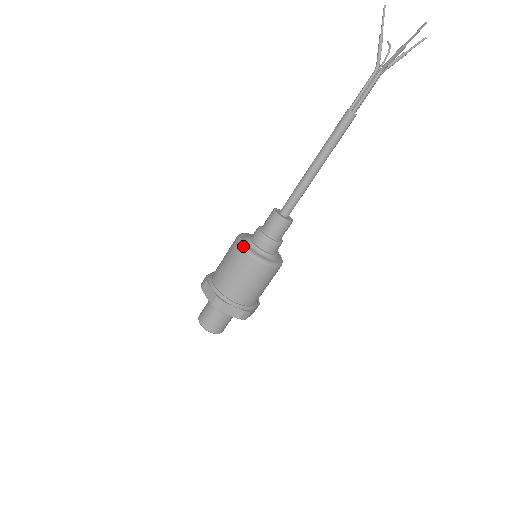
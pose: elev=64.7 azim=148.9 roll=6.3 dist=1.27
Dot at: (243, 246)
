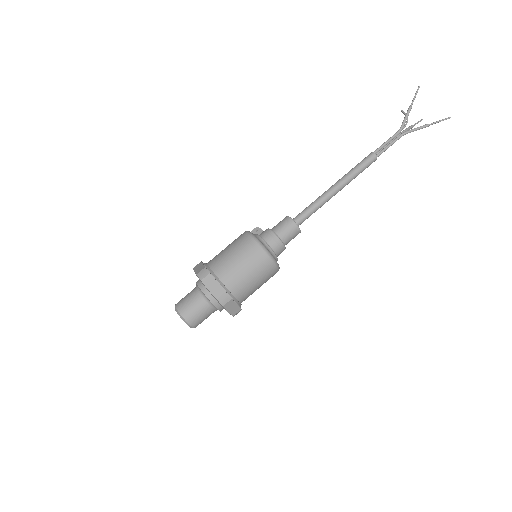
Dot at: (263, 247)
